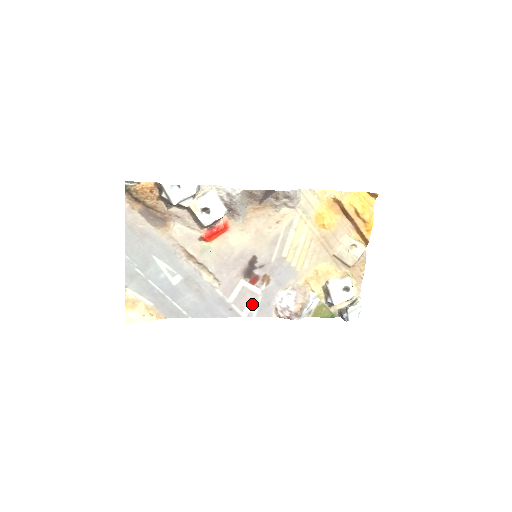
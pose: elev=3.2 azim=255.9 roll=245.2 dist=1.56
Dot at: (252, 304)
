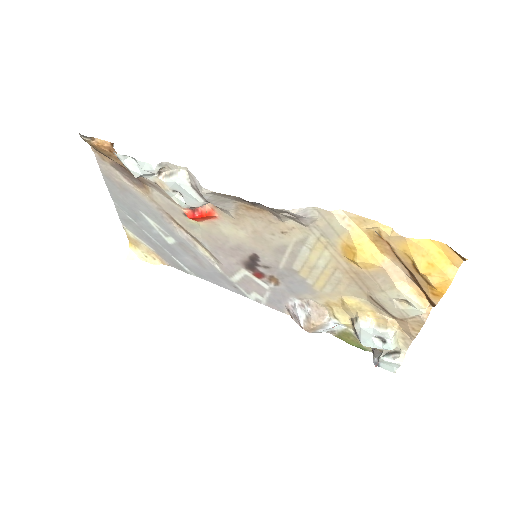
Dot at: (259, 293)
